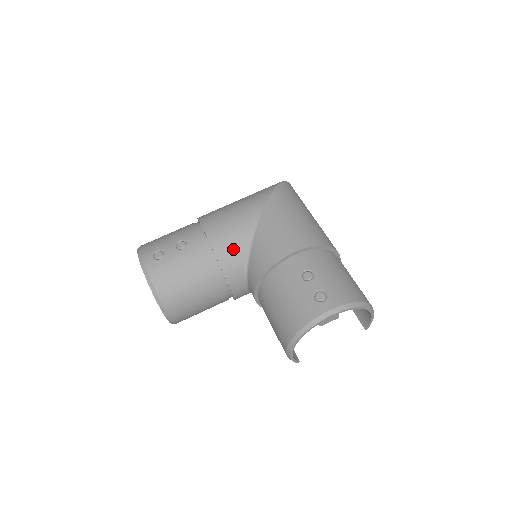
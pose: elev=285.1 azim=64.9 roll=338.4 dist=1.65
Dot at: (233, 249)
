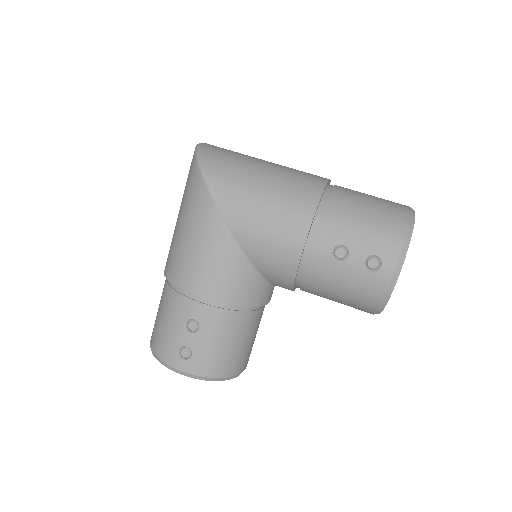
Dot at: (241, 284)
